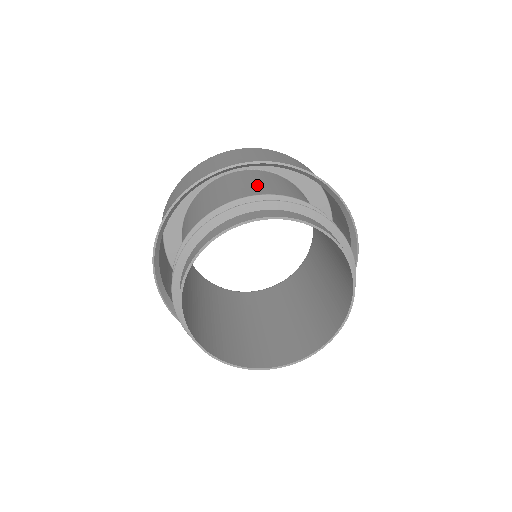
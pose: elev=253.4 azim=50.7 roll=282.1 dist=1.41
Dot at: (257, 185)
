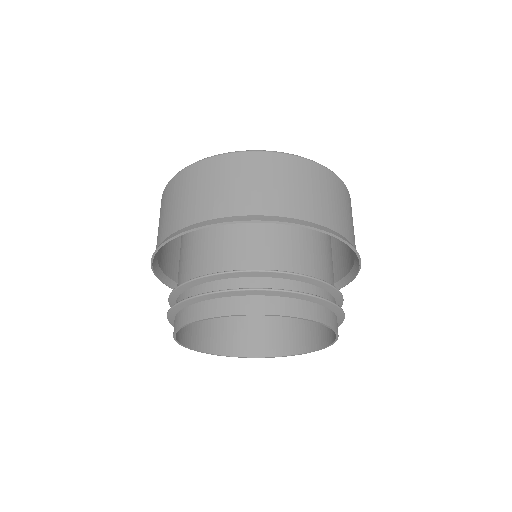
Dot at: (310, 230)
